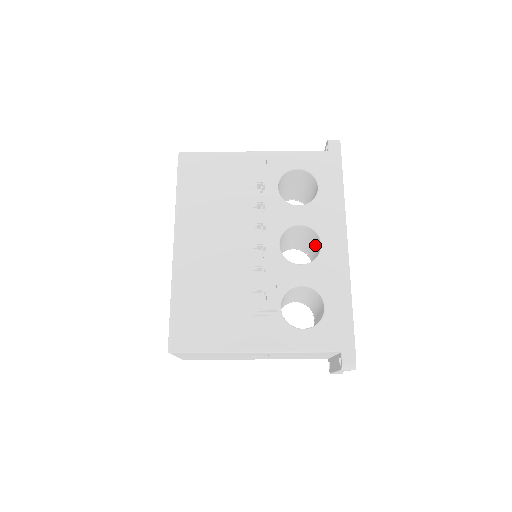
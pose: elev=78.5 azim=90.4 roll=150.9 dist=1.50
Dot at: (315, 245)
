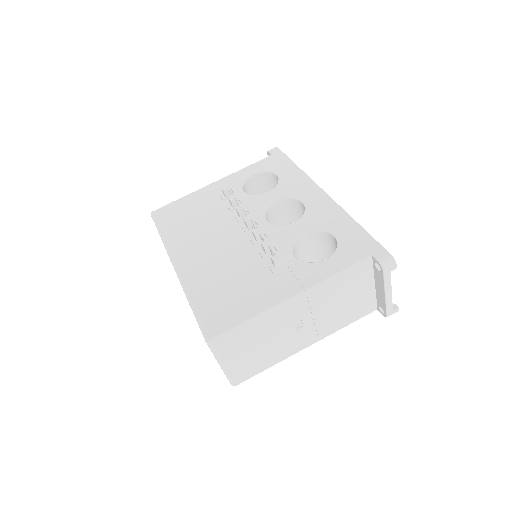
Dot at: occluded
